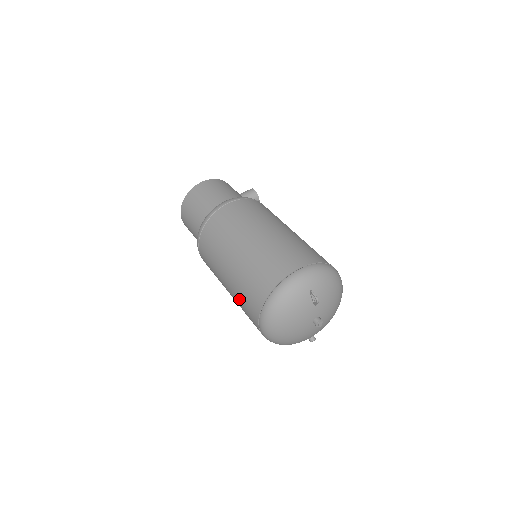
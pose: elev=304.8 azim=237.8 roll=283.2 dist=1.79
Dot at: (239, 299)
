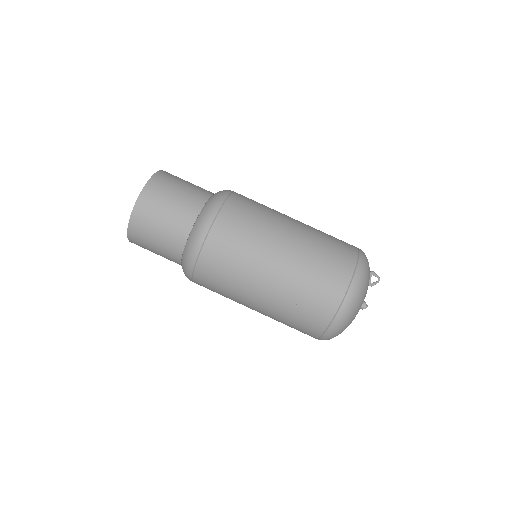
Dot at: (296, 297)
